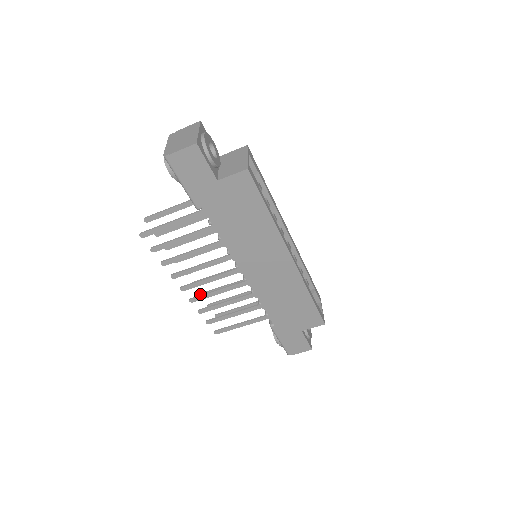
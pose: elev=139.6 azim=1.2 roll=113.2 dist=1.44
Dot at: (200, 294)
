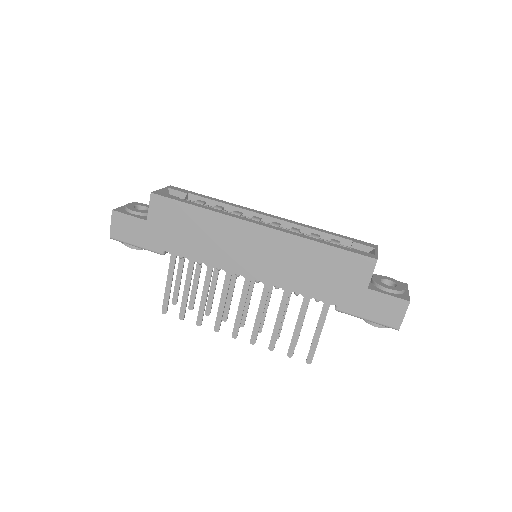
Dot at: occluded
